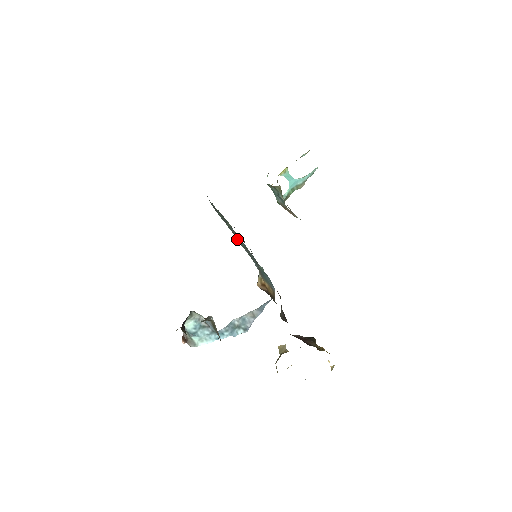
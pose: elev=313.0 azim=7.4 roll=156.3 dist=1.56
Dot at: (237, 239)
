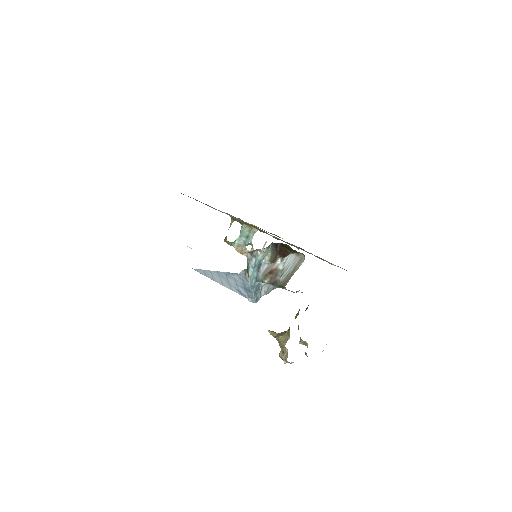
Dot at: occluded
